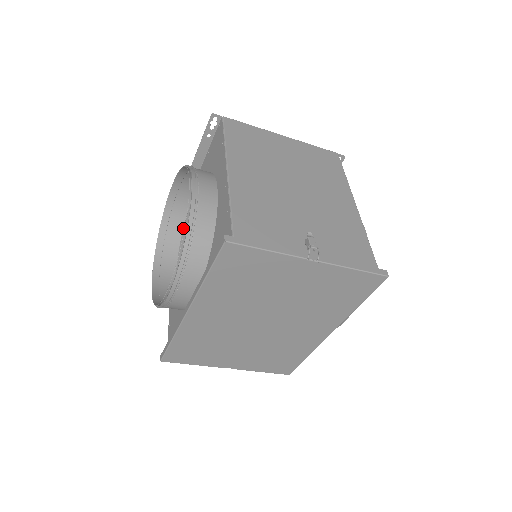
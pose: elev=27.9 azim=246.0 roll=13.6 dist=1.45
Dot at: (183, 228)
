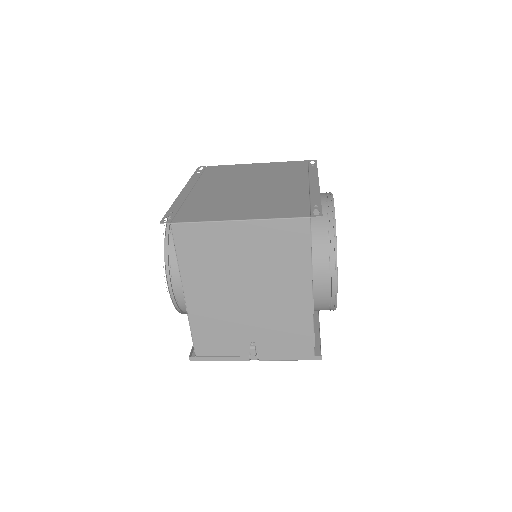
Dot at: (209, 171)
